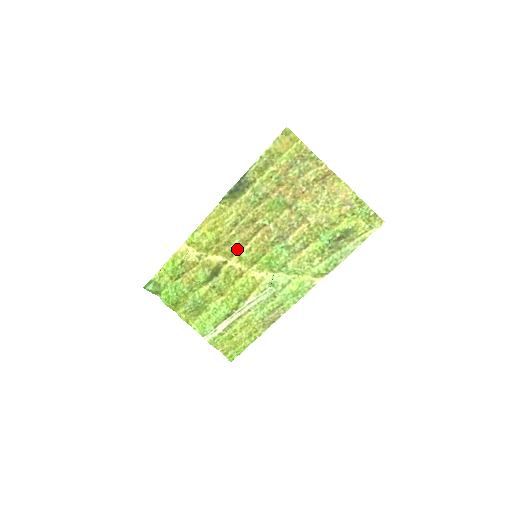
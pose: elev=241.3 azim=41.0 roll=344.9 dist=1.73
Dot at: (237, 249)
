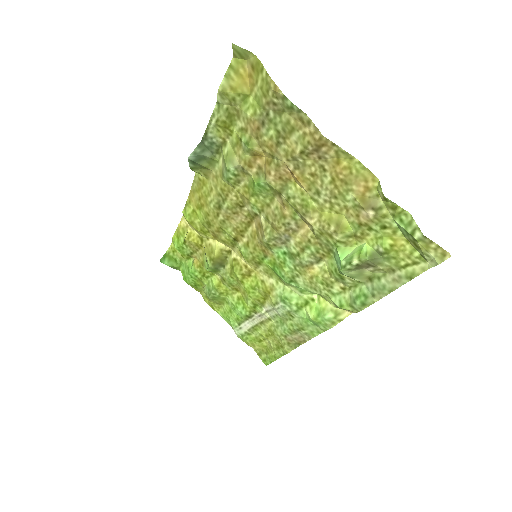
Dot at: (234, 239)
